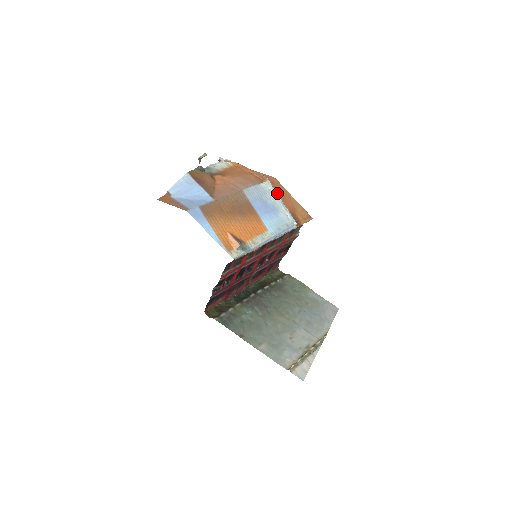
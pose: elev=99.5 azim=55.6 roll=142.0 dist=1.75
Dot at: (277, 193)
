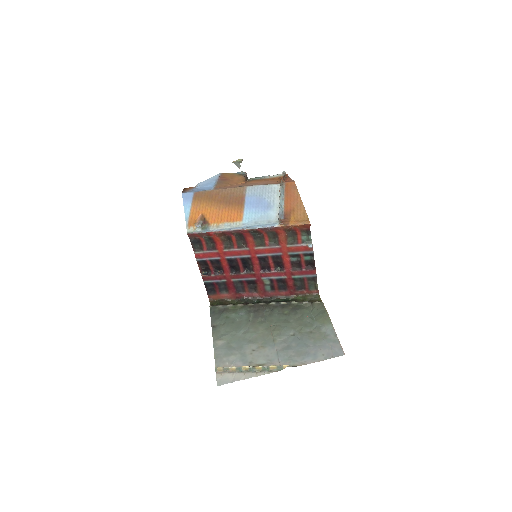
Dot at: (284, 194)
